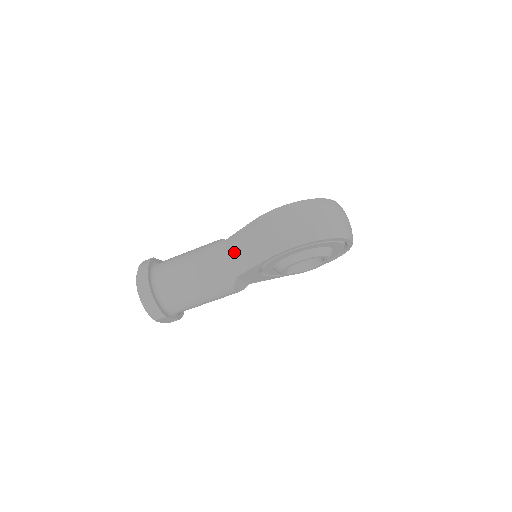
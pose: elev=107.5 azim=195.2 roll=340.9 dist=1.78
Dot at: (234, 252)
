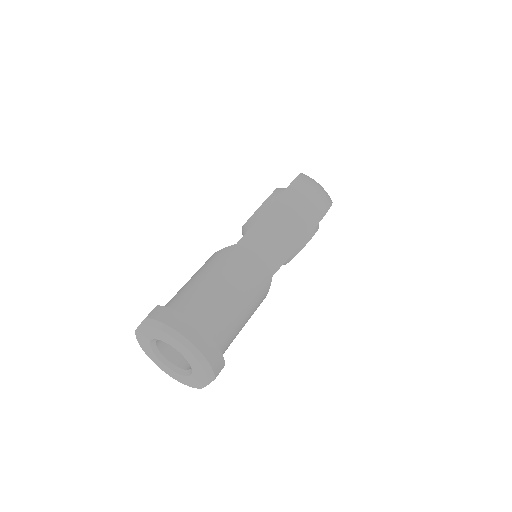
Dot at: (266, 247)
